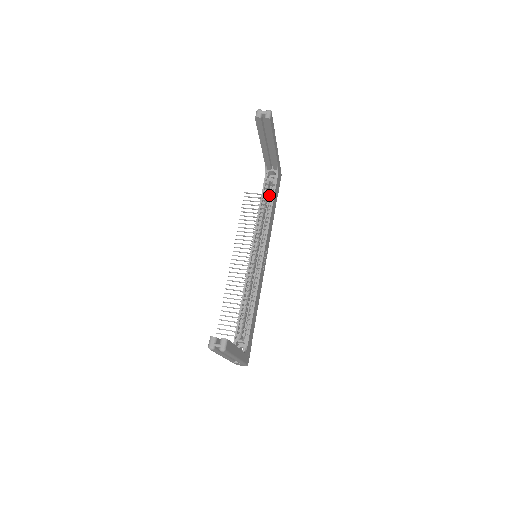
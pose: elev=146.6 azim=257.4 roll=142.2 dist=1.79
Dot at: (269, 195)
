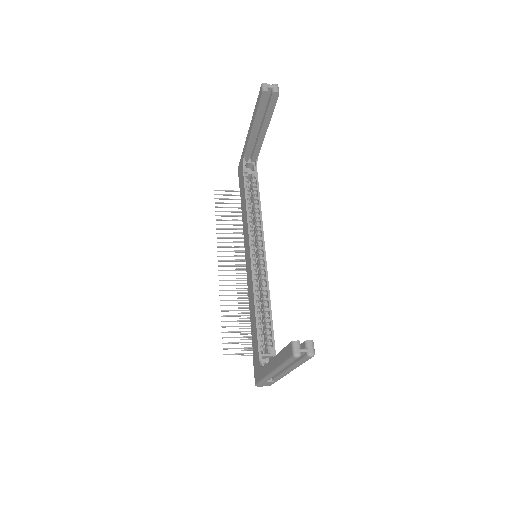
Dot at: occluded
